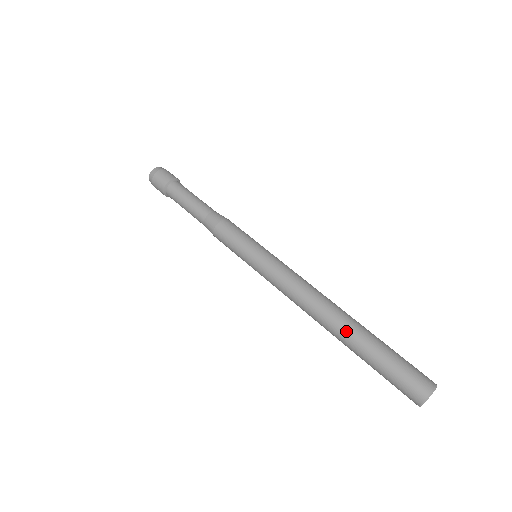
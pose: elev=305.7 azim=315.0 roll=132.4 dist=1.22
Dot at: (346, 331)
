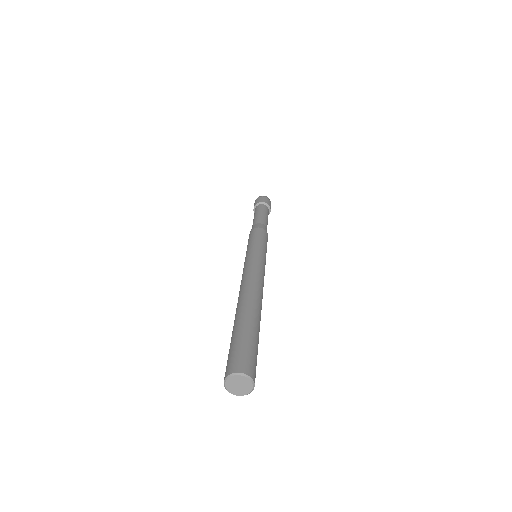
Dot at: (244, 308)
